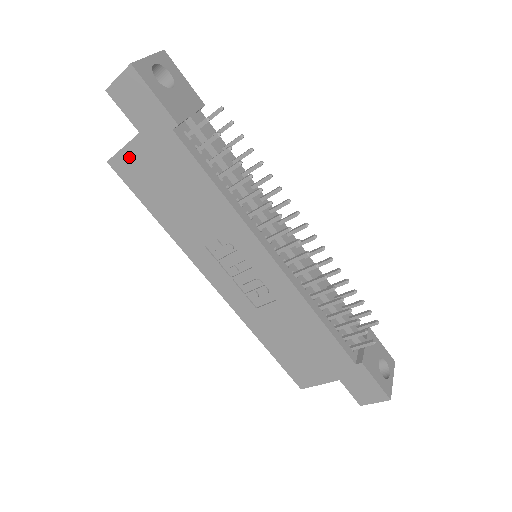
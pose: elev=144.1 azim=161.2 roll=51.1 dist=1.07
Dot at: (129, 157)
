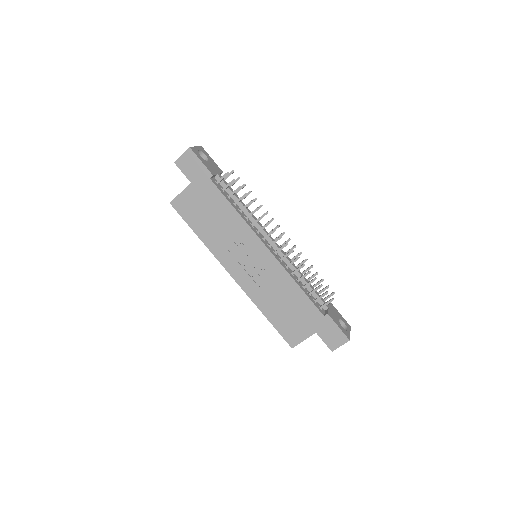
Dot at: (183, 198)
